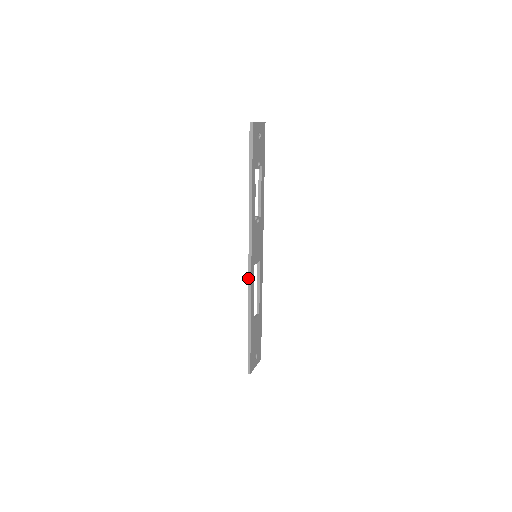
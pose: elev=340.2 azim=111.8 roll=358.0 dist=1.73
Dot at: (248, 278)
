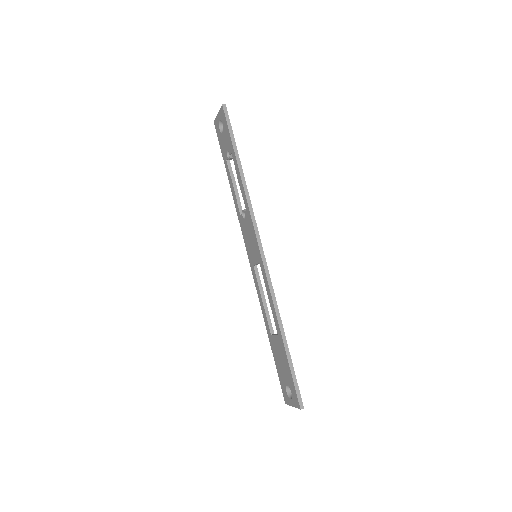
Dot at: (266, 275)
